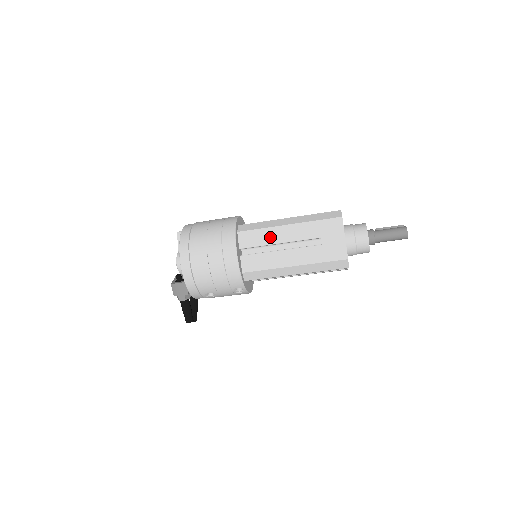
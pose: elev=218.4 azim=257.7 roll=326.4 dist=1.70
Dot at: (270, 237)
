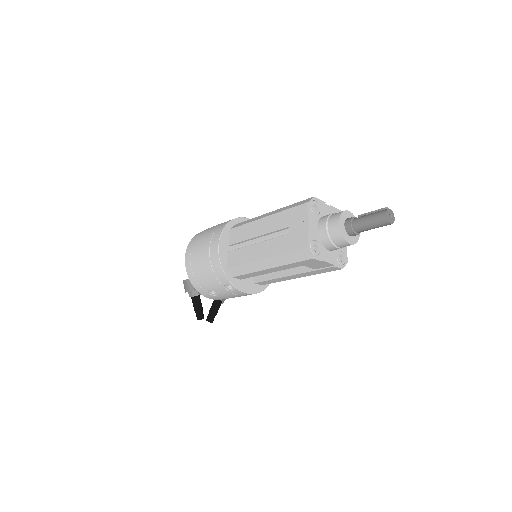
Dot at: (250, 231)
